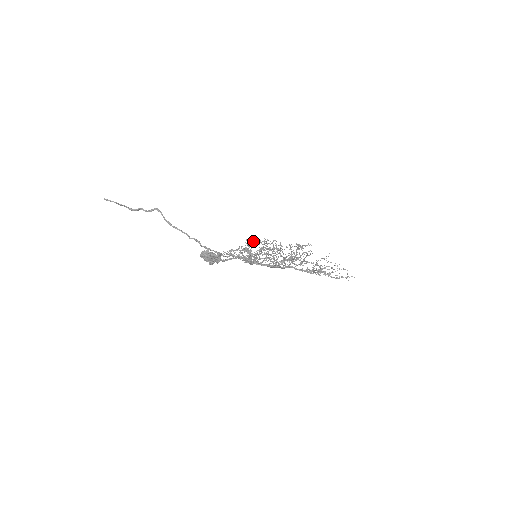
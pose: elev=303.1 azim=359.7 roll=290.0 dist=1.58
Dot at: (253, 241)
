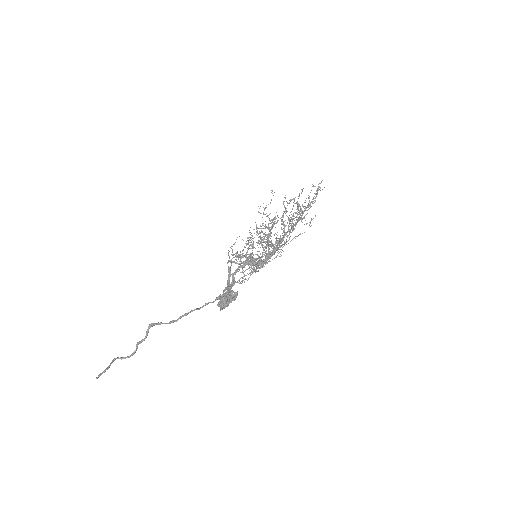
Dot at: (234, 244)
